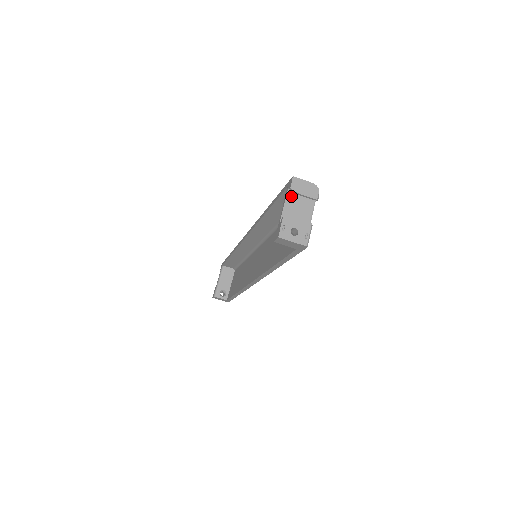
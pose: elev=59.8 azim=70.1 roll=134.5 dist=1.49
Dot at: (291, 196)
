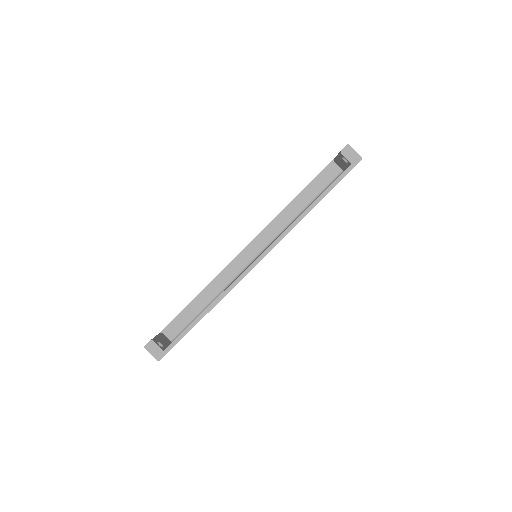
Dot at: occluded
